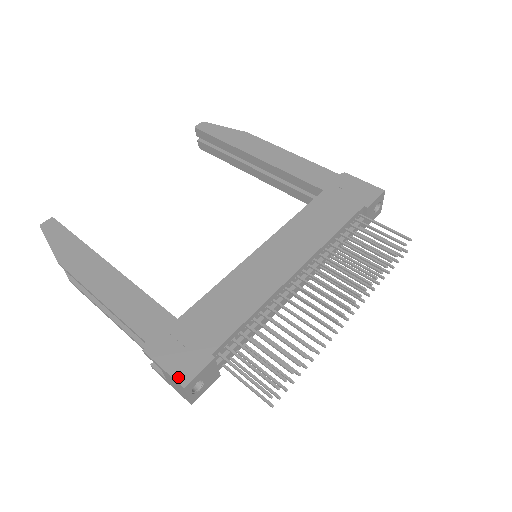
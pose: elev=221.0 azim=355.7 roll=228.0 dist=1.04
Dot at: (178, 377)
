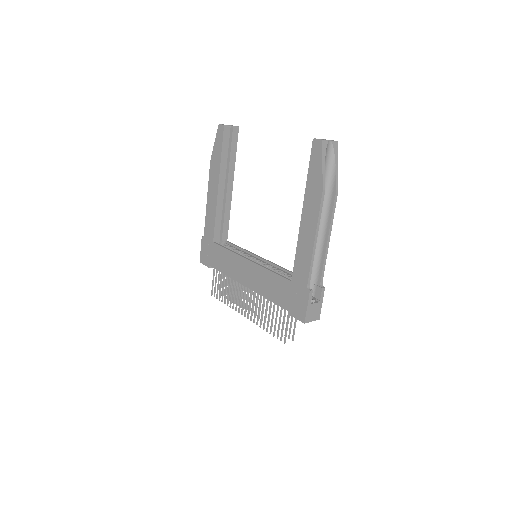
Dot at: (201, 258)
